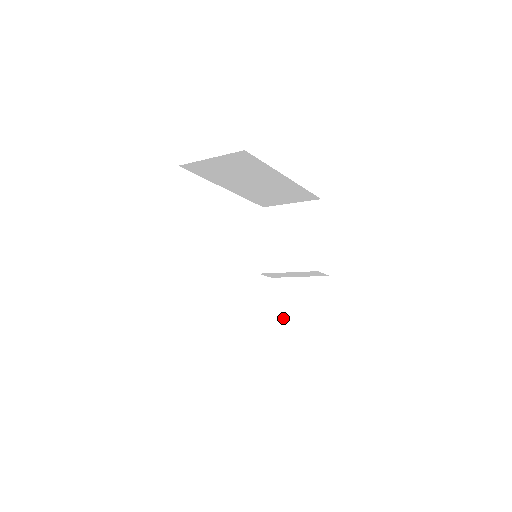
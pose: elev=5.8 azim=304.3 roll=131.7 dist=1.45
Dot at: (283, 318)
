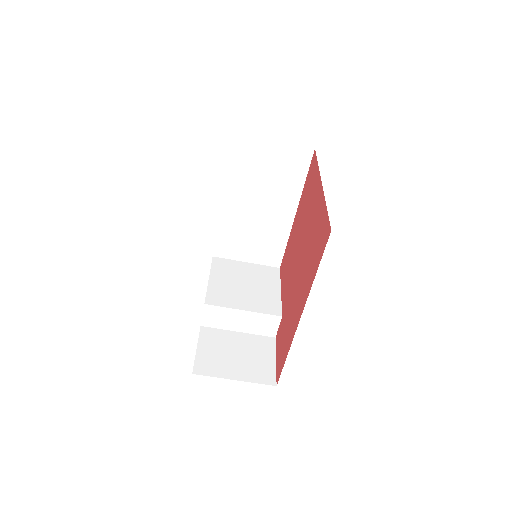
Dot at: (215, 366)
